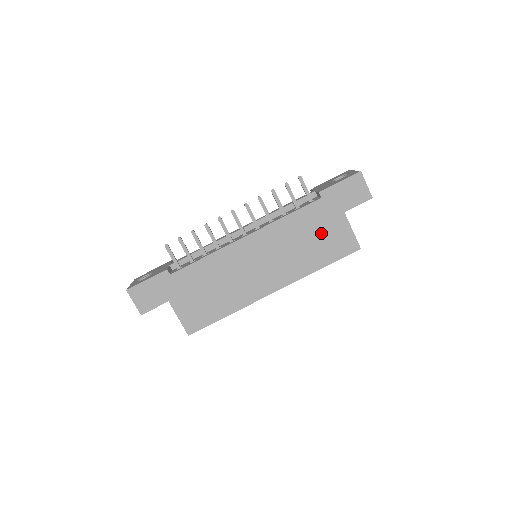
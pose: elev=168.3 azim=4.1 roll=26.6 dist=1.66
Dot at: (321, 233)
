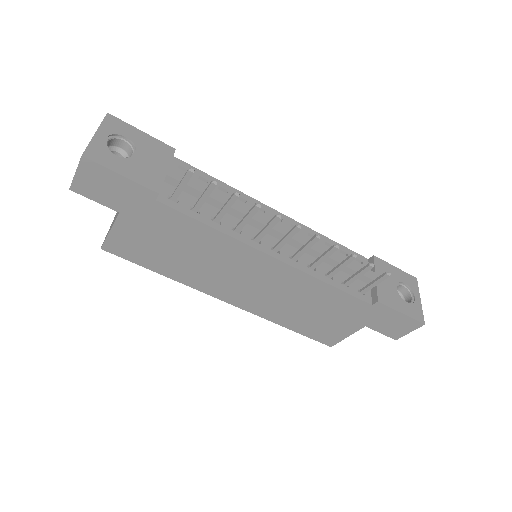
Dot at: (328, 317)
